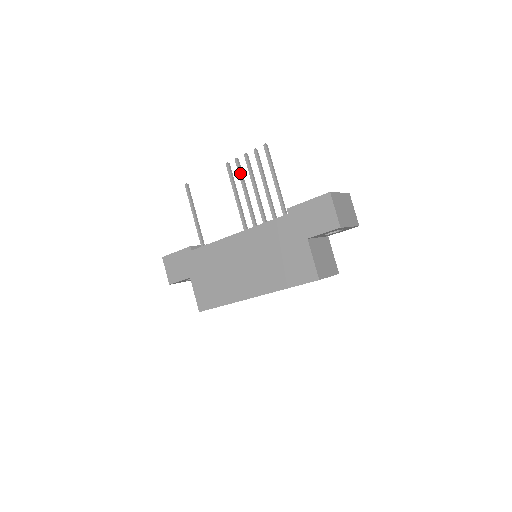
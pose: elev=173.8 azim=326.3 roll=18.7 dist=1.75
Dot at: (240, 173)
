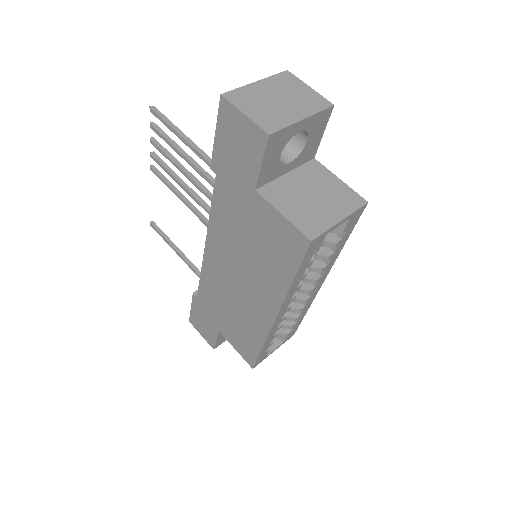
Dot at: (163, 167)
